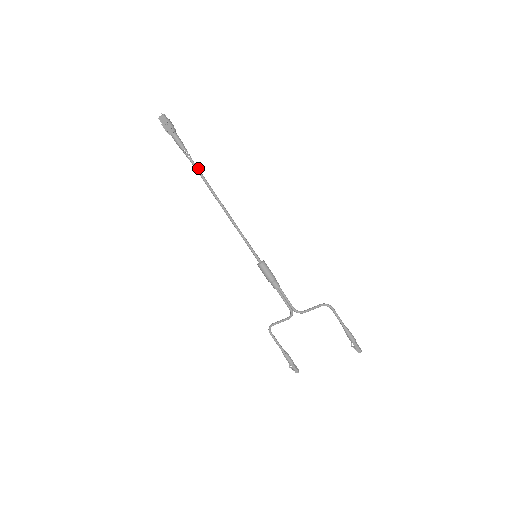
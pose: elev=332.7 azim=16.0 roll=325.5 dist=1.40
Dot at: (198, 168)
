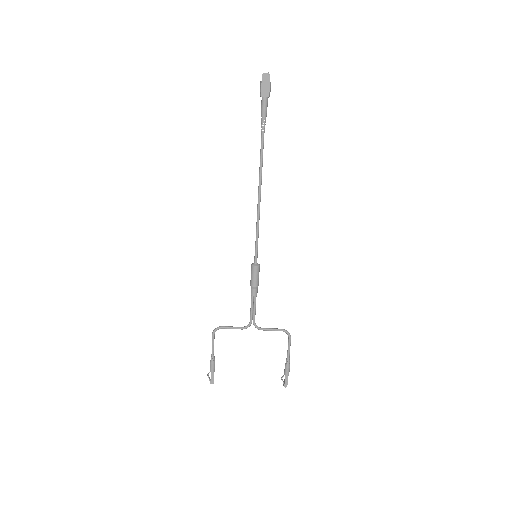
Dot at: (263, 144)
